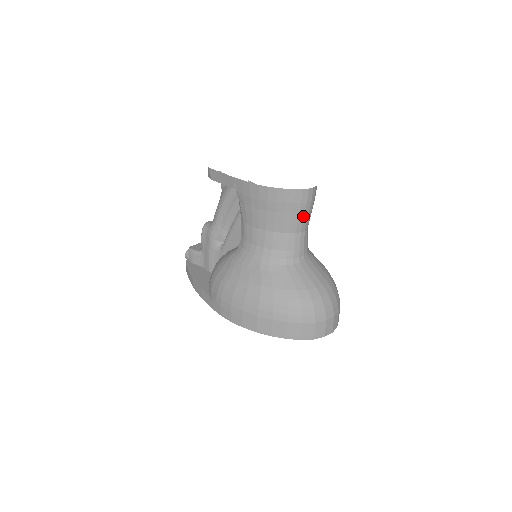
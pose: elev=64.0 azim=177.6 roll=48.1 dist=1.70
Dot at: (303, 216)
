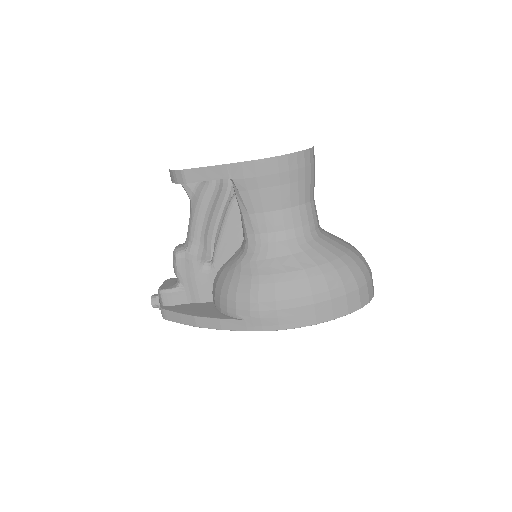
Dot at: (313, 180)
